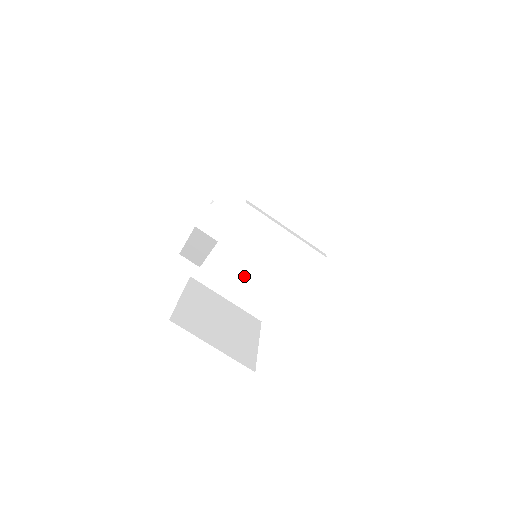
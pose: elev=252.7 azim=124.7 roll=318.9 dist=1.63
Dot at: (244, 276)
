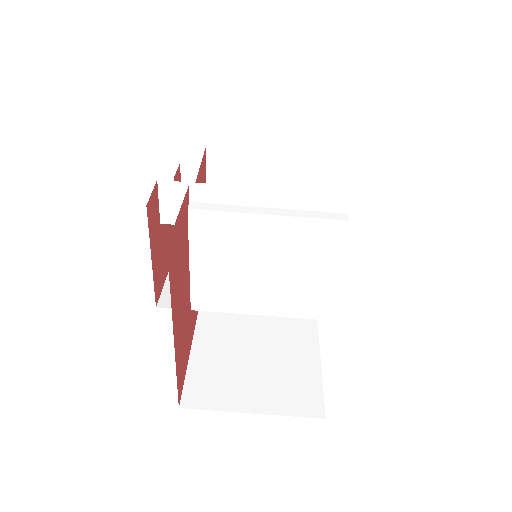
Dot at: (251, 295)
